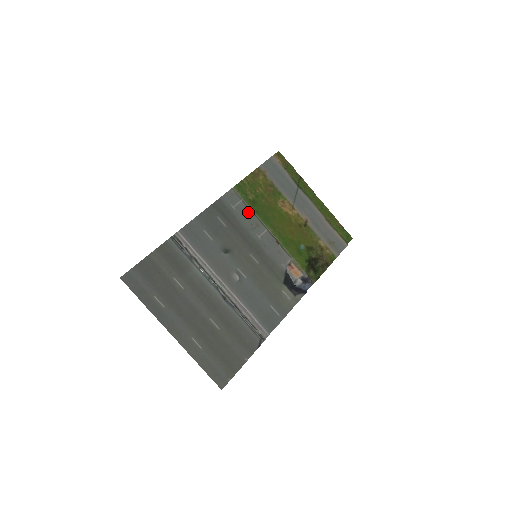
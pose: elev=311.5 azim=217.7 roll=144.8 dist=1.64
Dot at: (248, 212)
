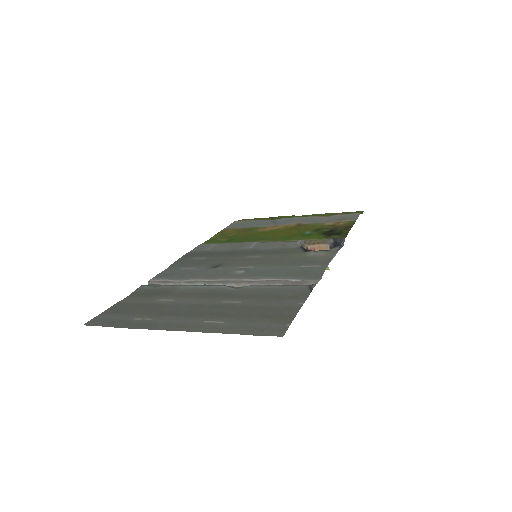
Dot at: (227, 245)
